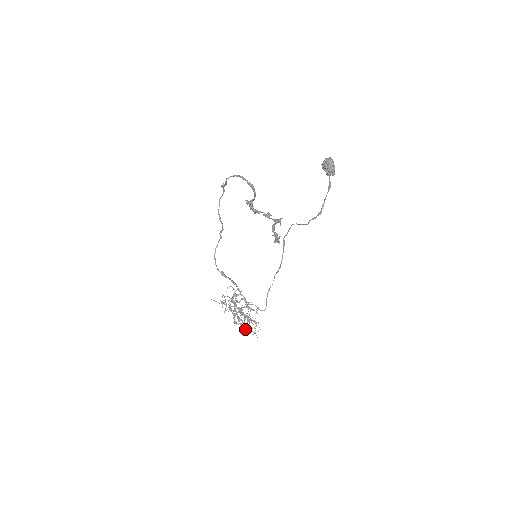
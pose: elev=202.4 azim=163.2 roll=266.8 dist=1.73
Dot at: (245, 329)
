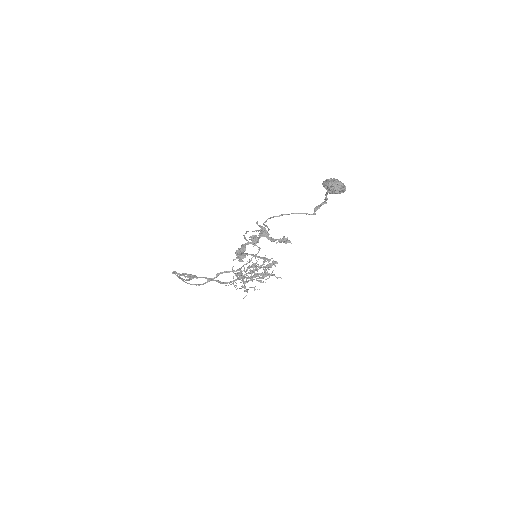
Dot at: occluded
